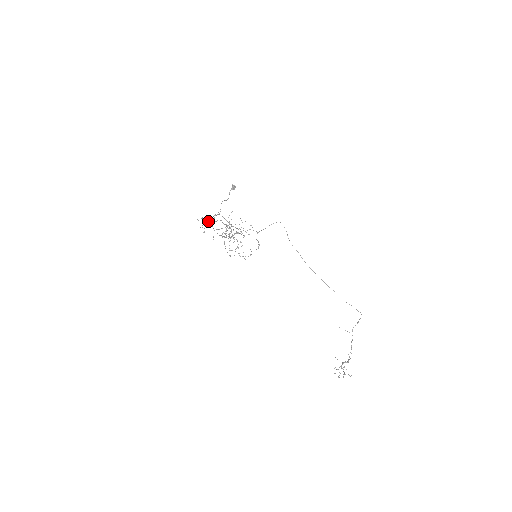
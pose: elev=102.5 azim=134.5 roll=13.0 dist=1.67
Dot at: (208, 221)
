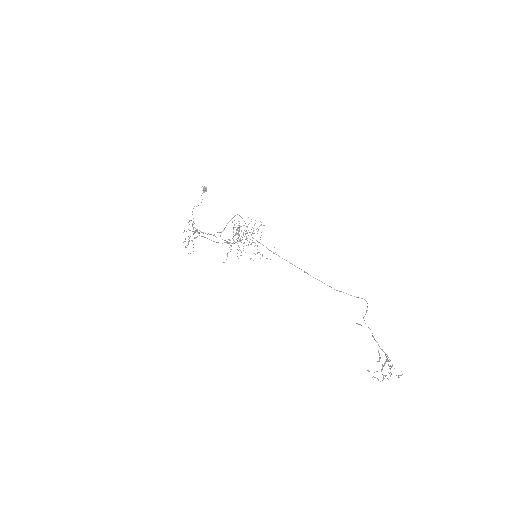
Dot at: (193, 233)
